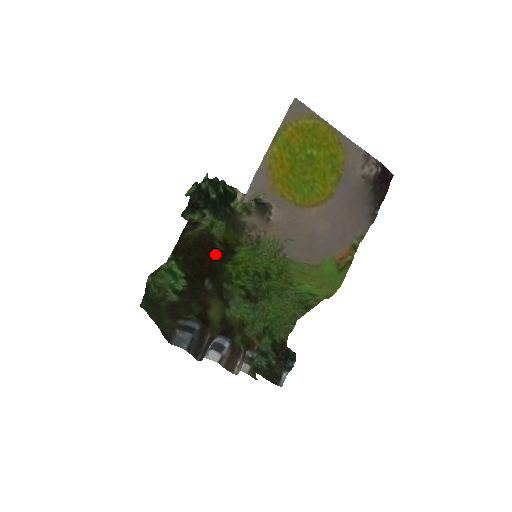
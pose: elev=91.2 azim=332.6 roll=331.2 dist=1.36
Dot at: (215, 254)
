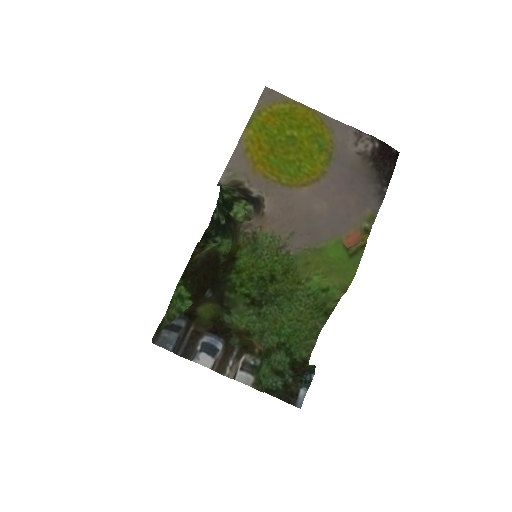
Dot at: (218, 266)
